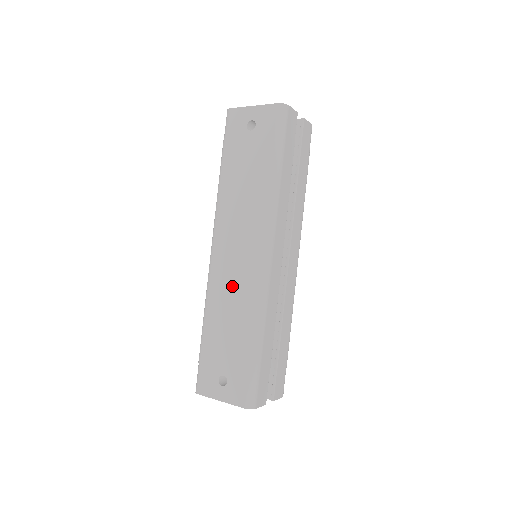
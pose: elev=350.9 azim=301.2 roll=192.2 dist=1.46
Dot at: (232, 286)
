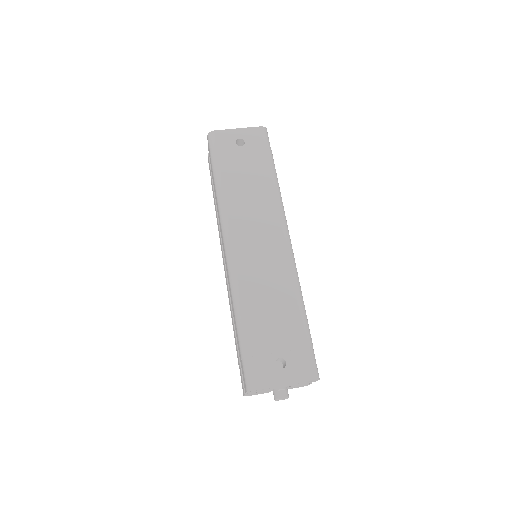
Dot at: (263, 272)
